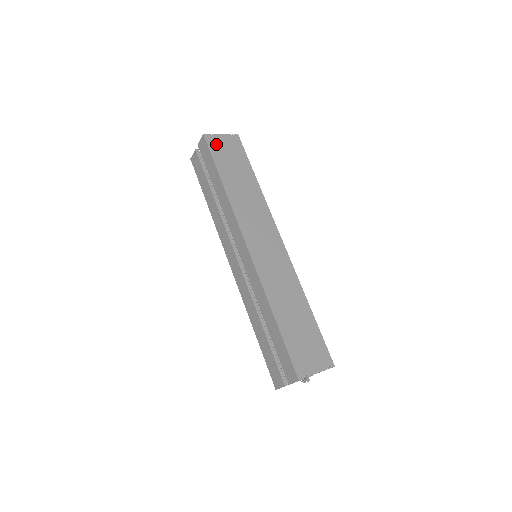
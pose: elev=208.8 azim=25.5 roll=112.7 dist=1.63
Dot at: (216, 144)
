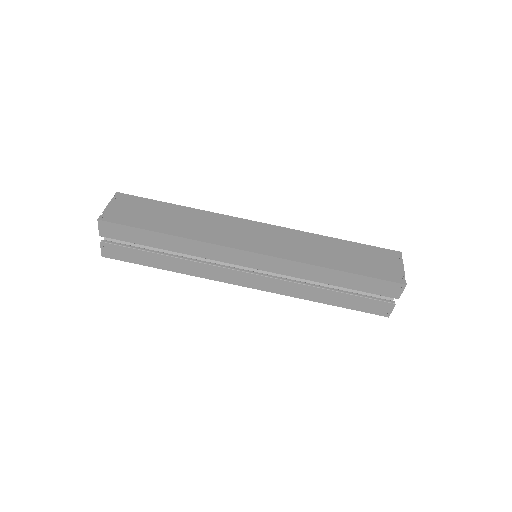
Dot at: (117, 215)
